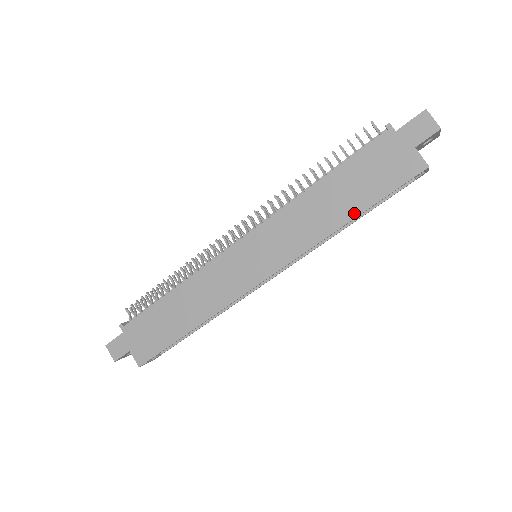
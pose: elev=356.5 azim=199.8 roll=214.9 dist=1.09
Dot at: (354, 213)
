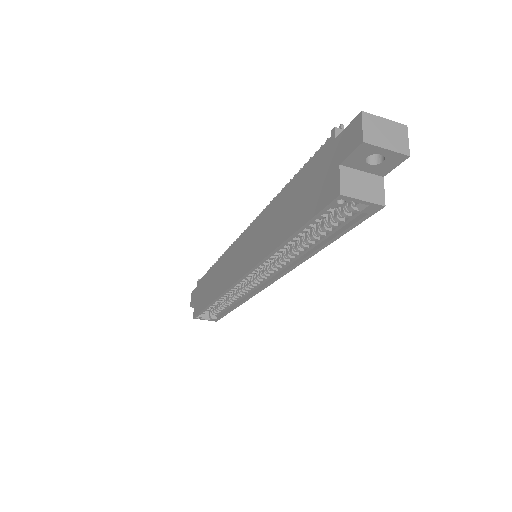
Dot at: (287, 234)
